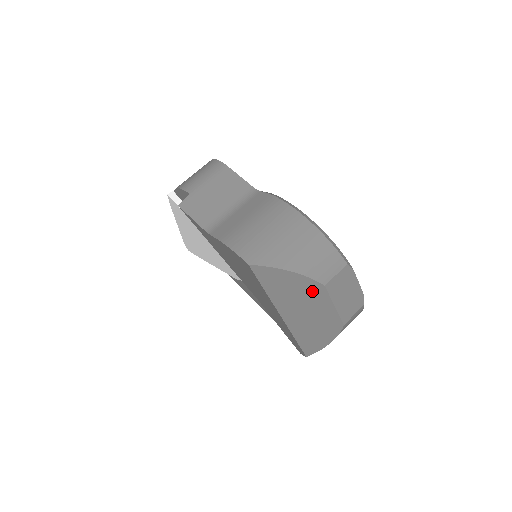
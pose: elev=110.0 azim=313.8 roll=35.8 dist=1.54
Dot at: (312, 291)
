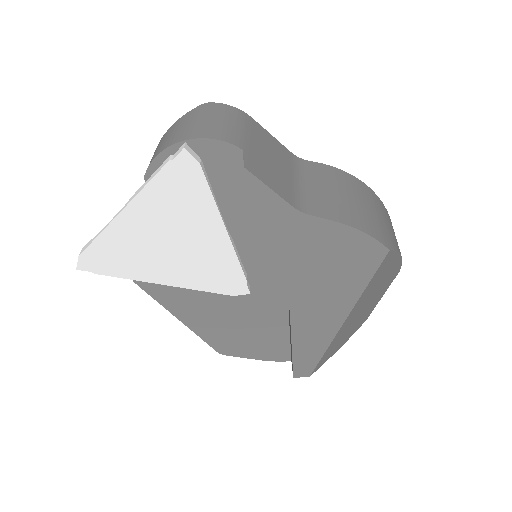
Dot at: (389, 280)
